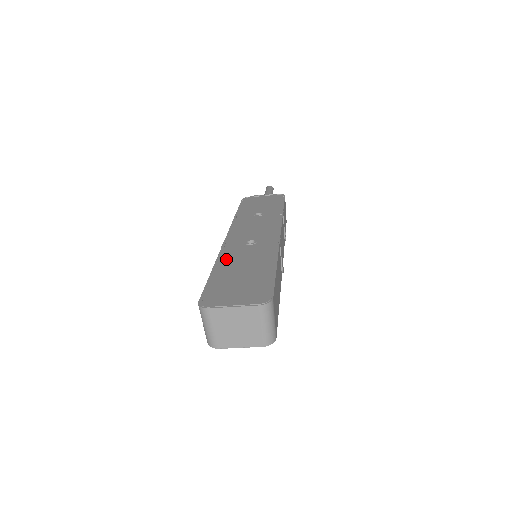
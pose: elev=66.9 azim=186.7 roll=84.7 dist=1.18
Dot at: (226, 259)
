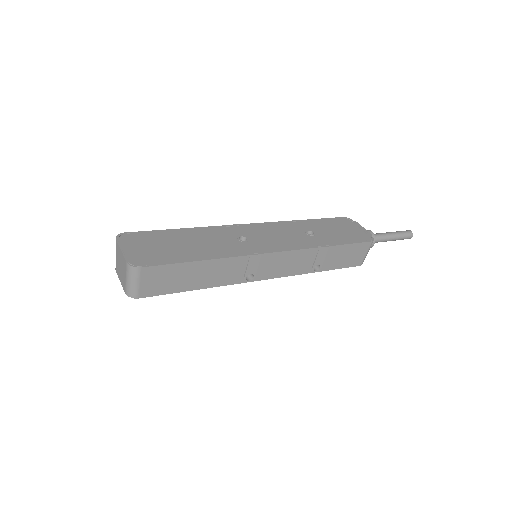
Dot at: (203, 232)
